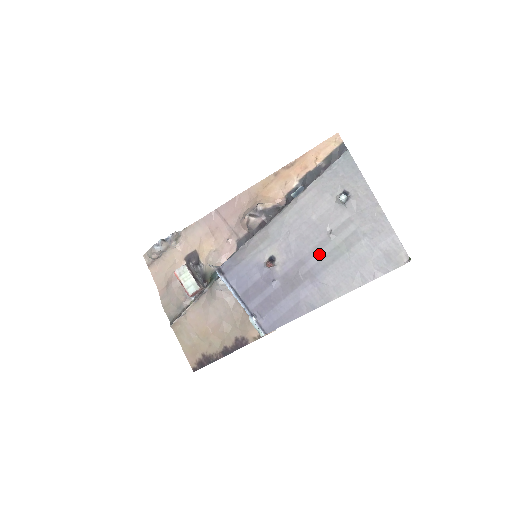
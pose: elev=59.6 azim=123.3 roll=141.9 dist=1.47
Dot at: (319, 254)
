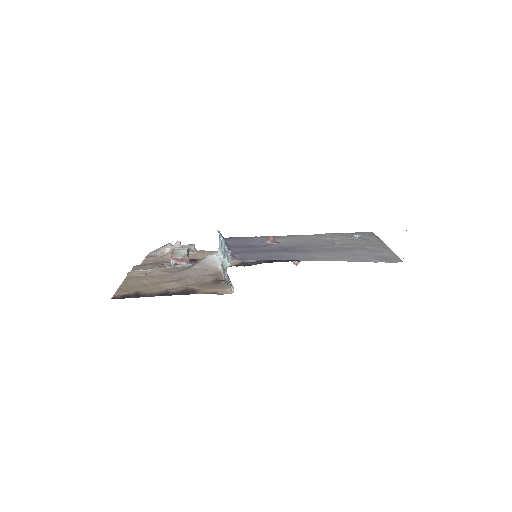
Dot at: (319, 247)
